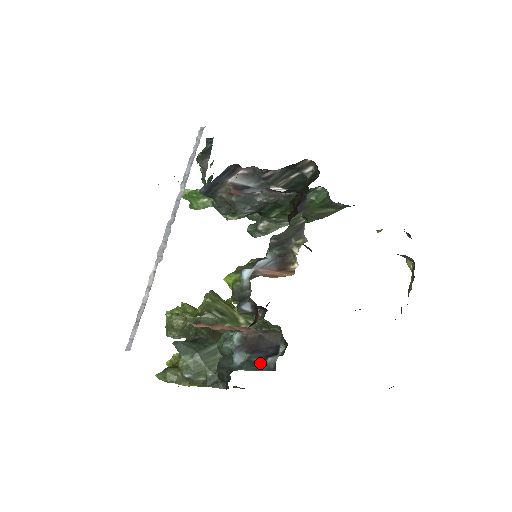
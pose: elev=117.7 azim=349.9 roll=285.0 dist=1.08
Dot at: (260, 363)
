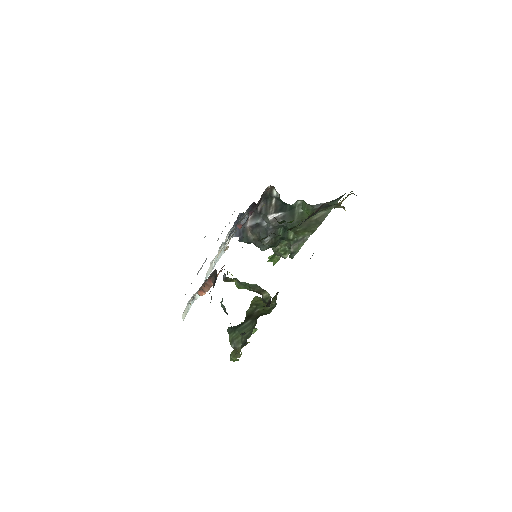
Dot at: occluded
